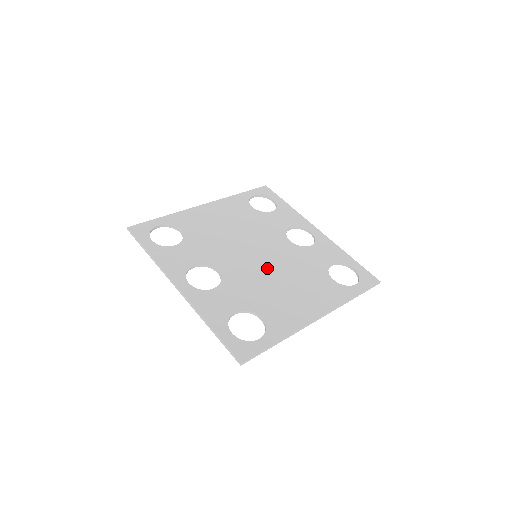
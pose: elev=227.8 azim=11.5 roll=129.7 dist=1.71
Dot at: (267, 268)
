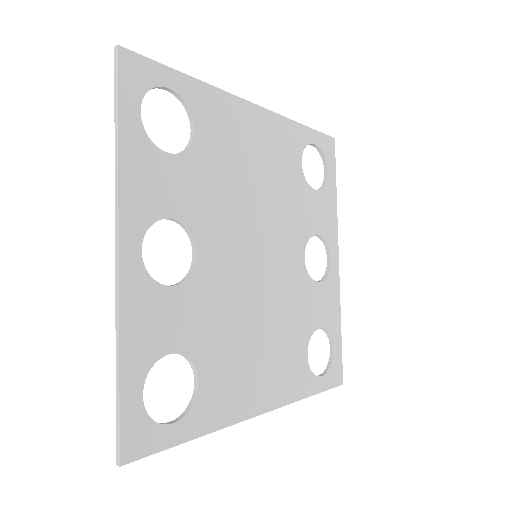
Dot at: (256, 290)
